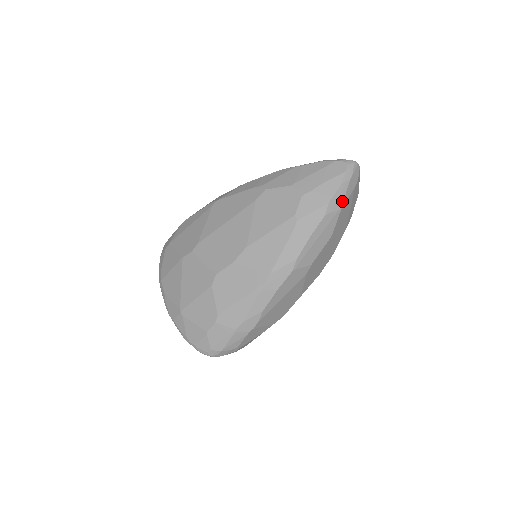
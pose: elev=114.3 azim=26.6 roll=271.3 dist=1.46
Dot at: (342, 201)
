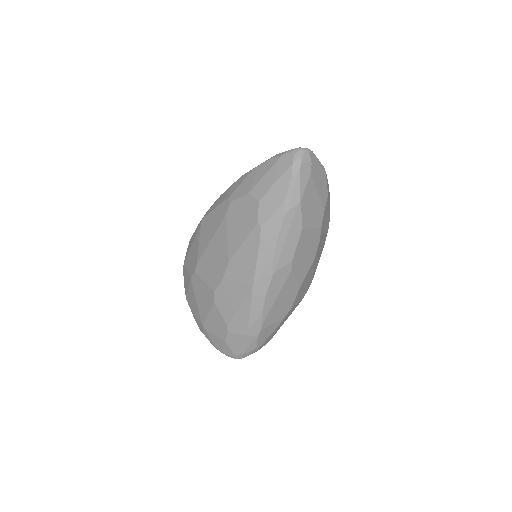
Dot at: (299, 194)
